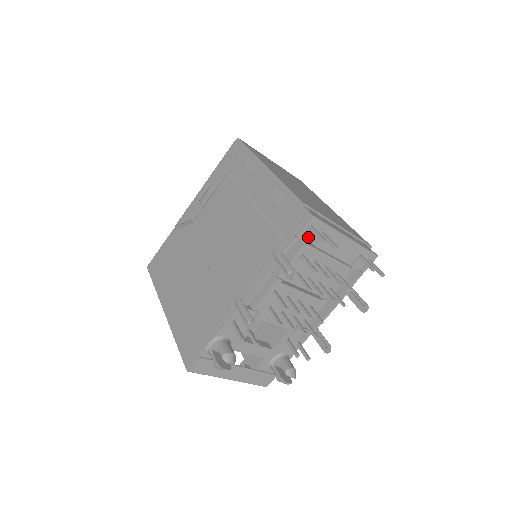
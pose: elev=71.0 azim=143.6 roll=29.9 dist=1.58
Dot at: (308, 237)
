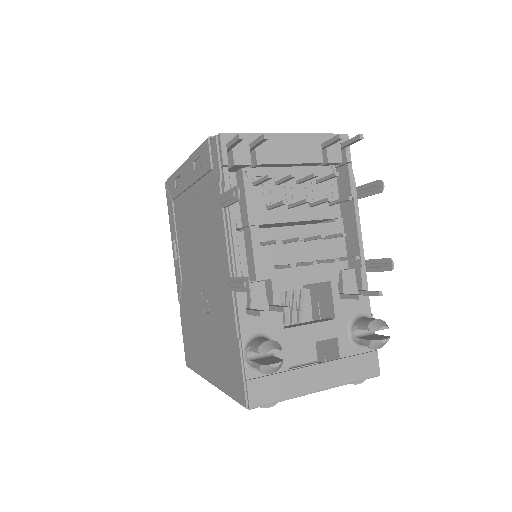
Dot at: (238, 159)
